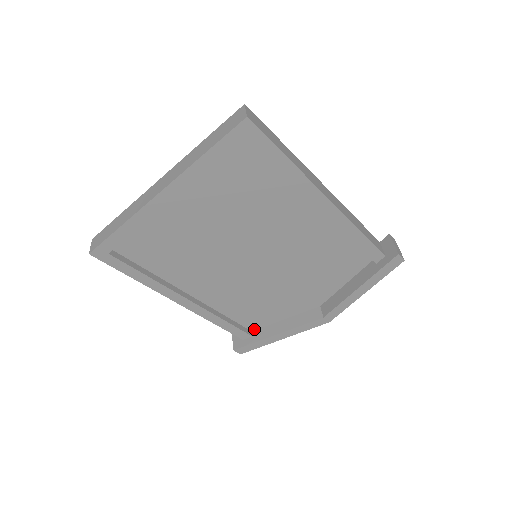
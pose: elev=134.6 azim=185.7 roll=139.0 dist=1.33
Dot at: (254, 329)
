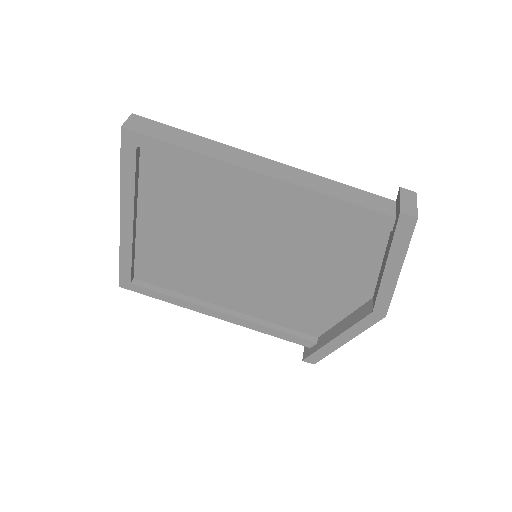
Dot at: (318, 335)
